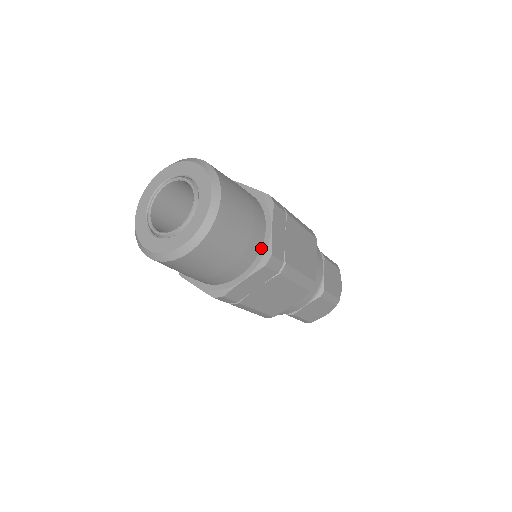
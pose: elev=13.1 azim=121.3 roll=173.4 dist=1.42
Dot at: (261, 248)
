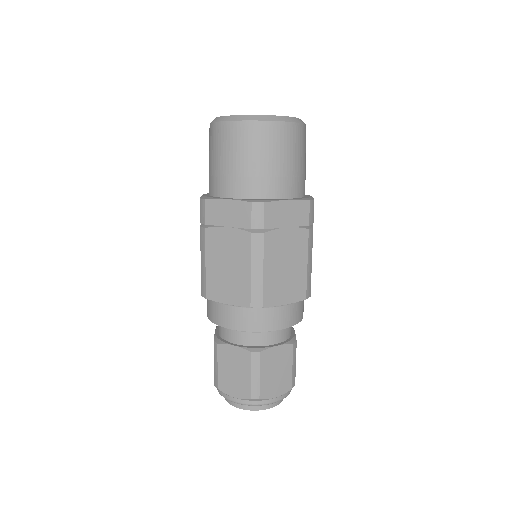
Dot at: (303, 197)
